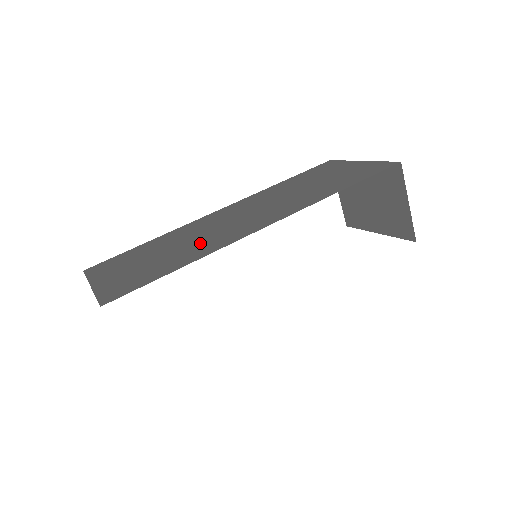
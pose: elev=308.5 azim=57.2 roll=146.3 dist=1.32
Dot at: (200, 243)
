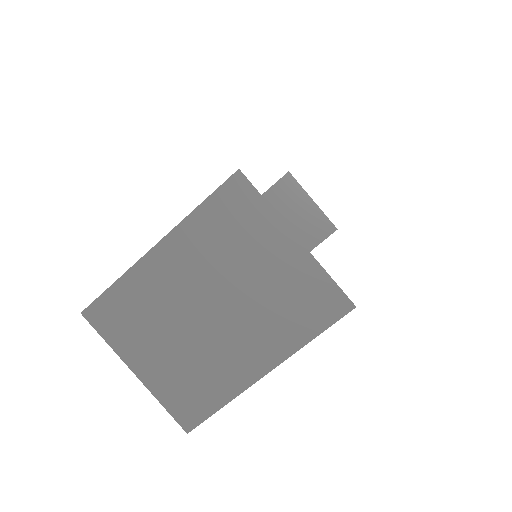
Dot at: occluded
